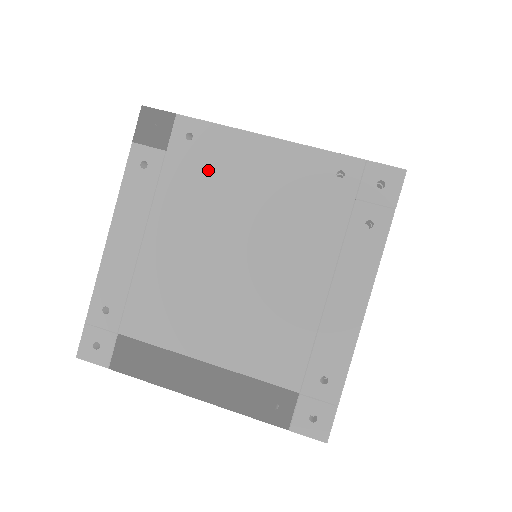
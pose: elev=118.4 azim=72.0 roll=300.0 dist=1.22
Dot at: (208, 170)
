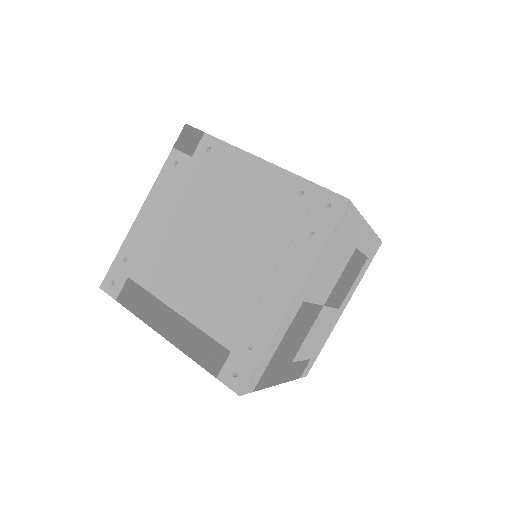
Dot at: (214, 175)
